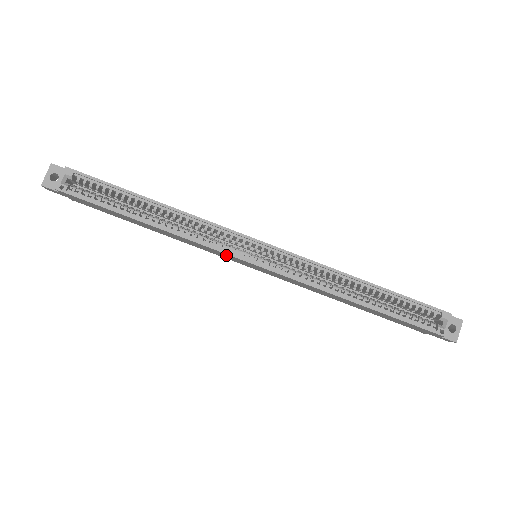
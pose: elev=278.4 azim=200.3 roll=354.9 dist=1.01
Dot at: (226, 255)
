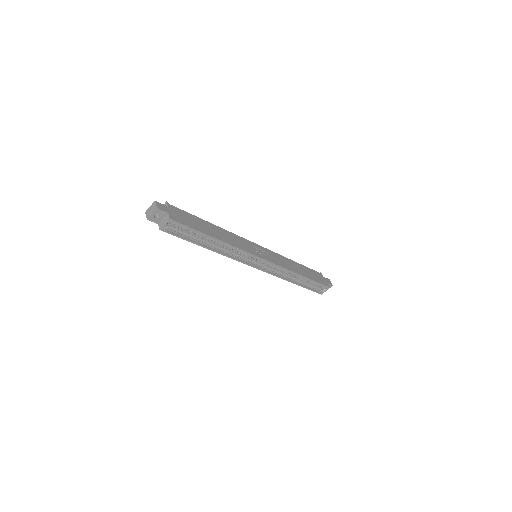
Dot at: occluded
